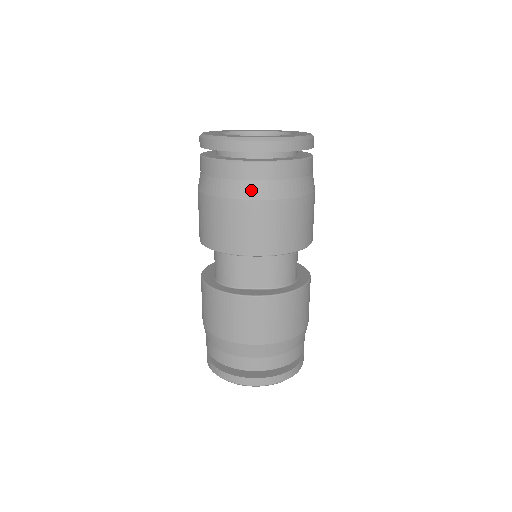
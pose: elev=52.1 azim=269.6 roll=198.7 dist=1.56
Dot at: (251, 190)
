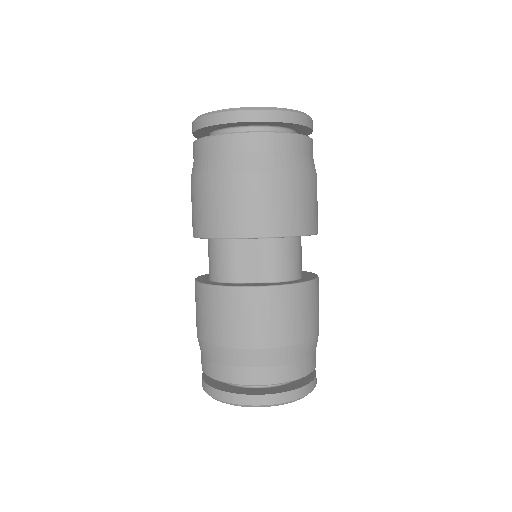
Dot at: (239, 163)
